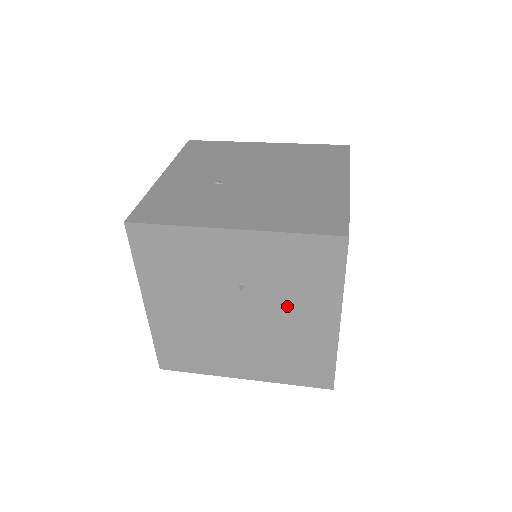
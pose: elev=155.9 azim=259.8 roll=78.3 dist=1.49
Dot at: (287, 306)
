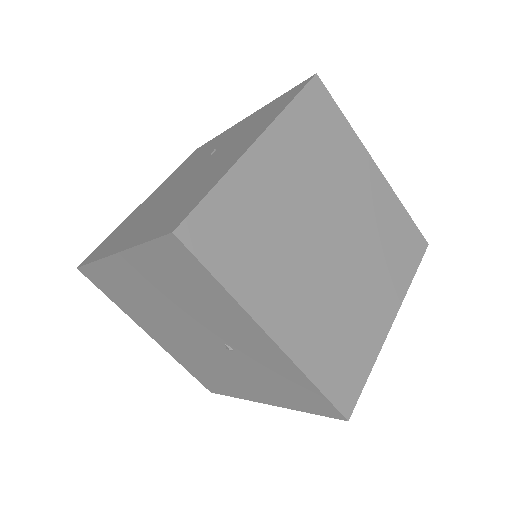
Dot at: (228, 150)
